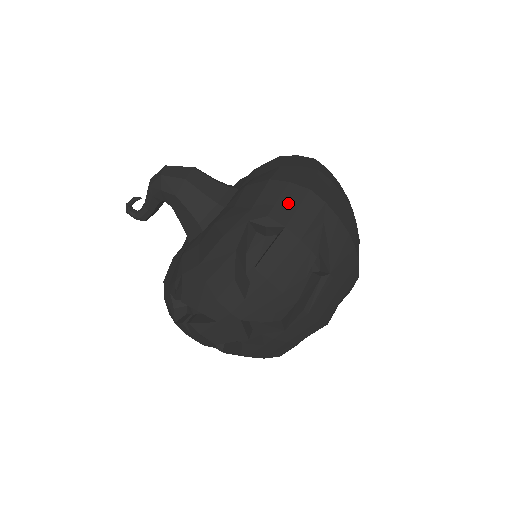
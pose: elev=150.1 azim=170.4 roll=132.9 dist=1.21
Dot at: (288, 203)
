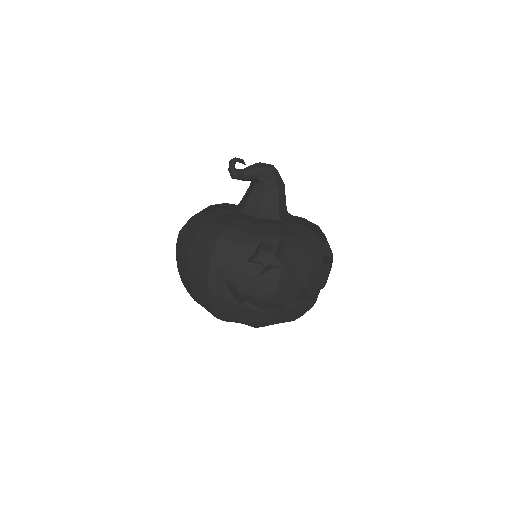
Dot at: occluded
